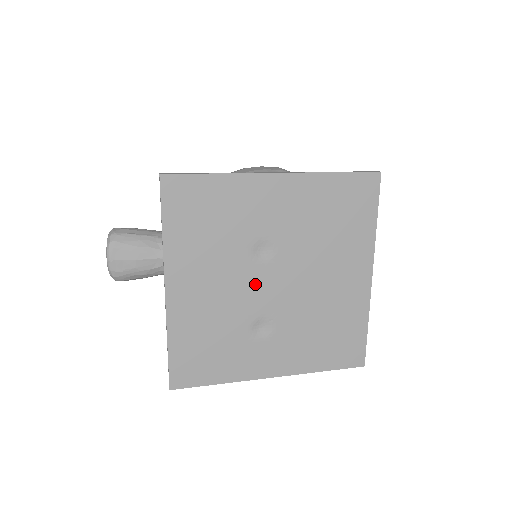
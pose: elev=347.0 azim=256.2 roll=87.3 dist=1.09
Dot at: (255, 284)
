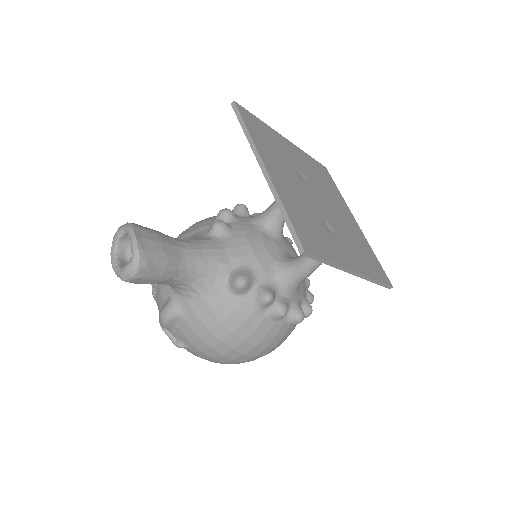
Dot at: (310, 194)
